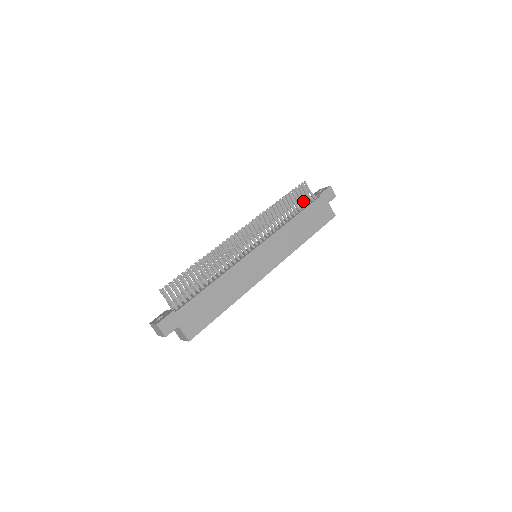
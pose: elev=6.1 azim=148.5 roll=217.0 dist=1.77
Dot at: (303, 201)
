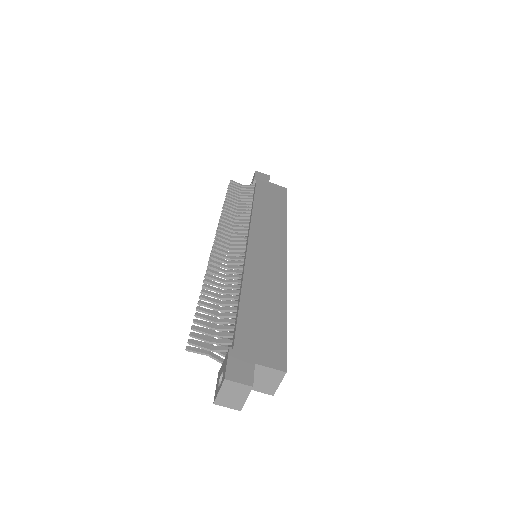
Dot at: (246, 193)
